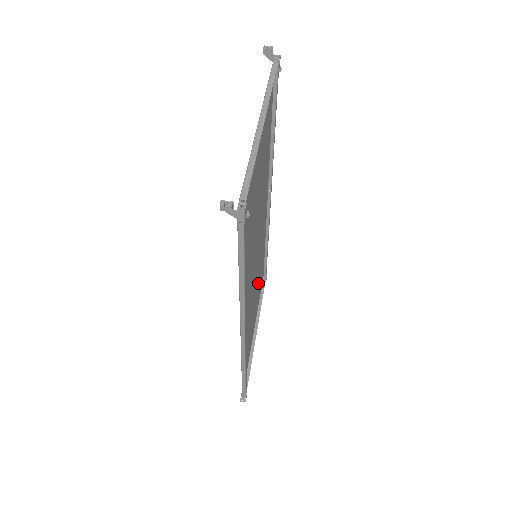
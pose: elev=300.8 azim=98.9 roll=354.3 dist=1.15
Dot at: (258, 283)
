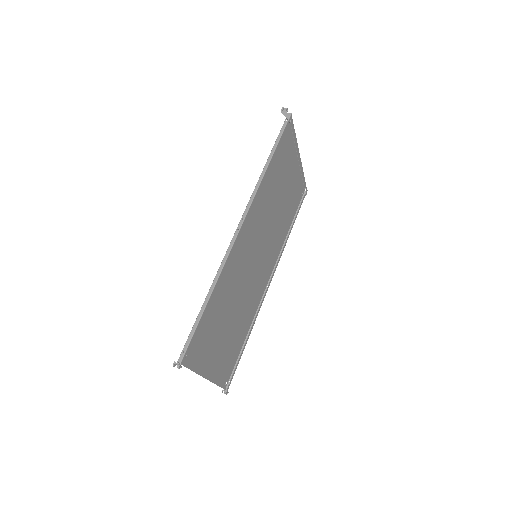
Dot at: (233, 332)
